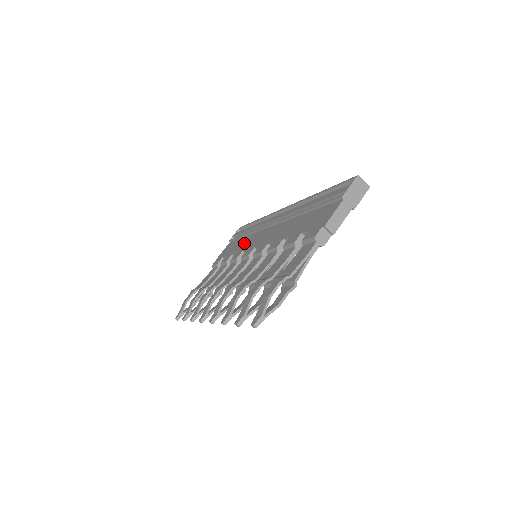
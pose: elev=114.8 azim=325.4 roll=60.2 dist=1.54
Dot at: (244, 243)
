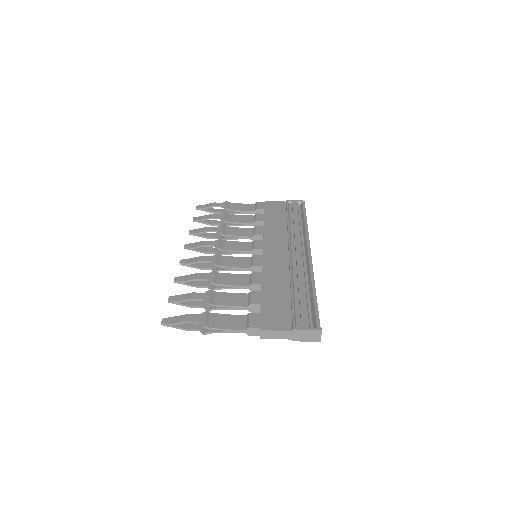
Dot at: (275, 228)
